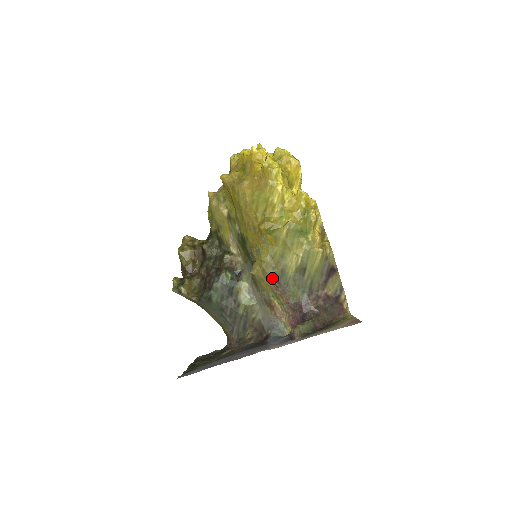
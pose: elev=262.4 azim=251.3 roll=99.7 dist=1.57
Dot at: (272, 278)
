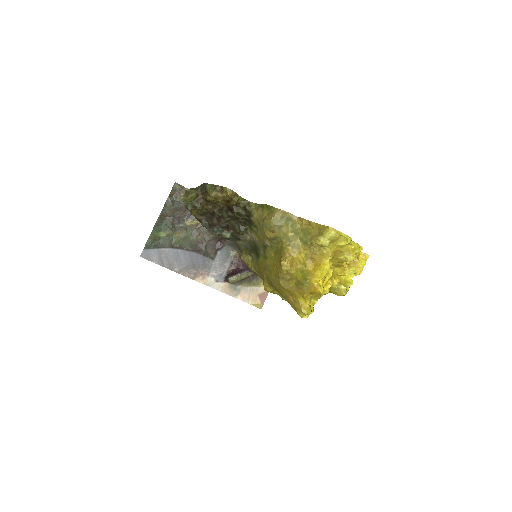
Dot at: occluded
